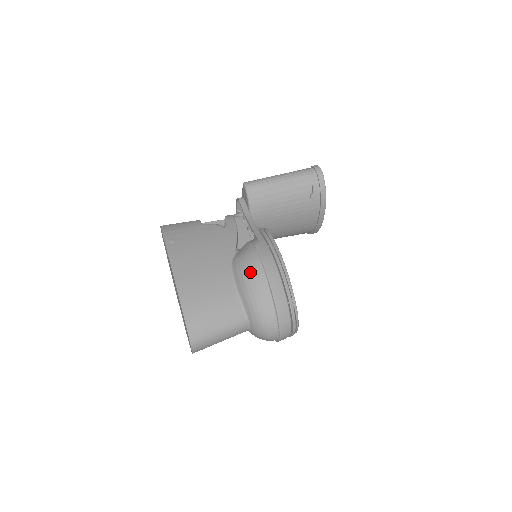
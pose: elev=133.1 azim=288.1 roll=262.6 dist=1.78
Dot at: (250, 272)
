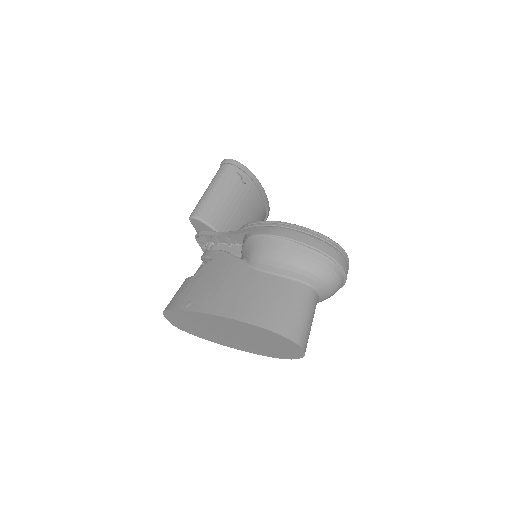
Dot at: (273, 251)
